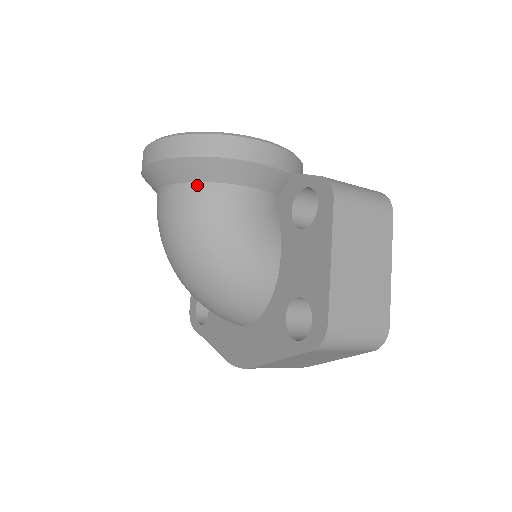
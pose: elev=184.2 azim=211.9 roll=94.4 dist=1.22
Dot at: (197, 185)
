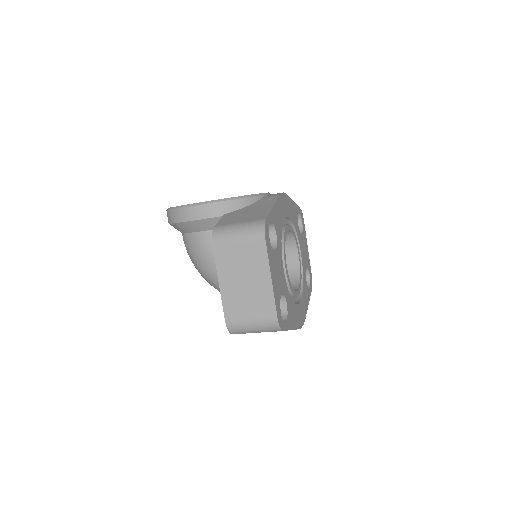
Dot at: (184, 235)
